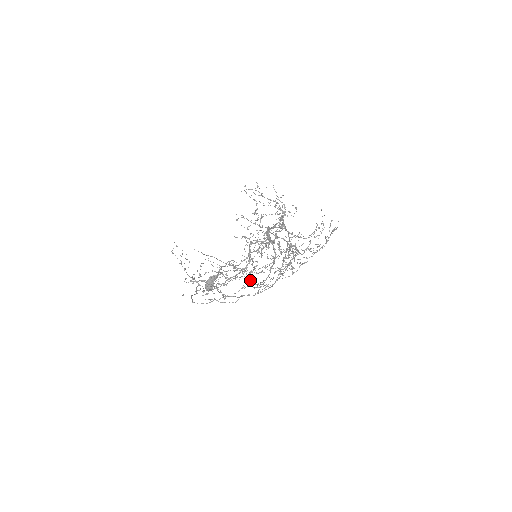
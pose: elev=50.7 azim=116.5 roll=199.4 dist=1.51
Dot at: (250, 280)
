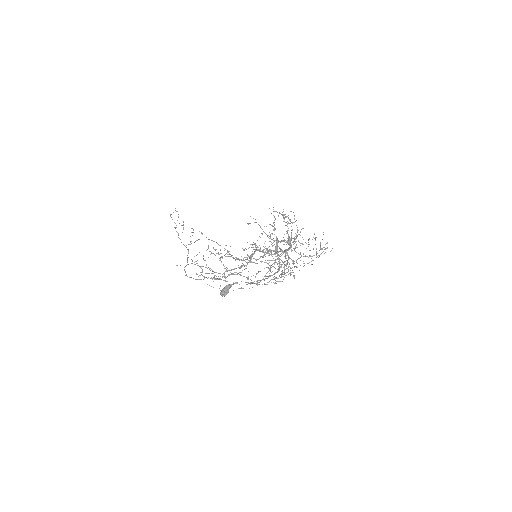
Dot at: (247, 278)
